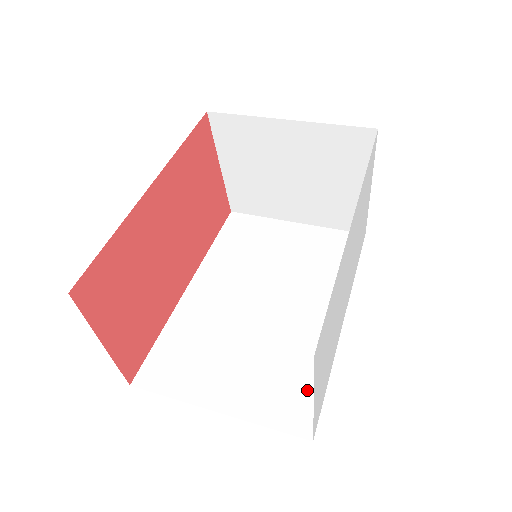
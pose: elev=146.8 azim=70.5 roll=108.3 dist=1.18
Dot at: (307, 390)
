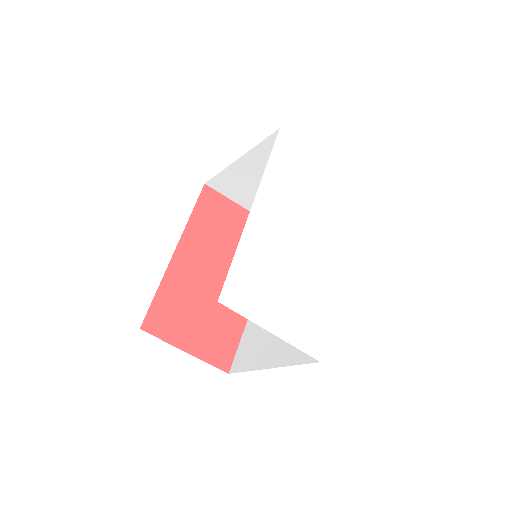
Dot at: occluded
